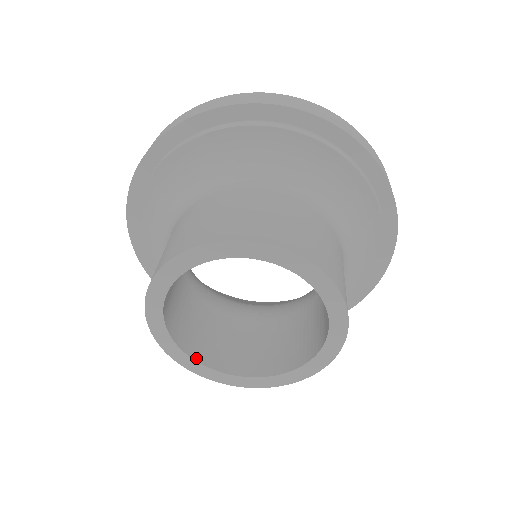
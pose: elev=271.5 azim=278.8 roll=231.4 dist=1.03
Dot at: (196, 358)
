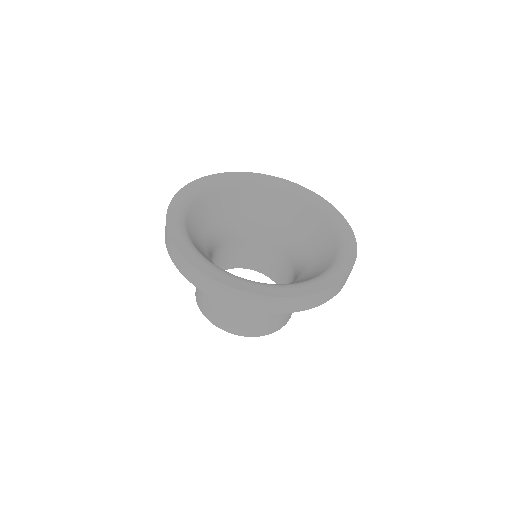
Dot at: occluded
